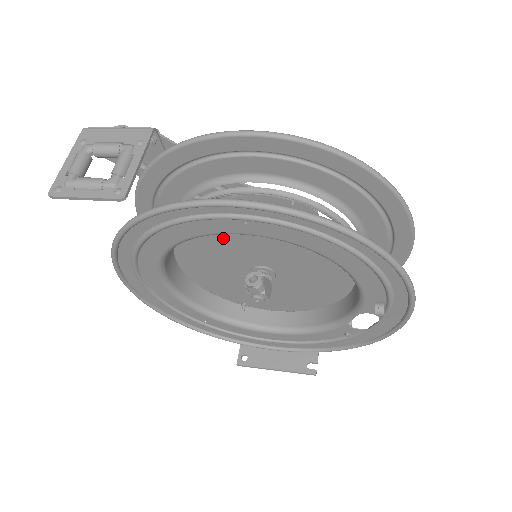
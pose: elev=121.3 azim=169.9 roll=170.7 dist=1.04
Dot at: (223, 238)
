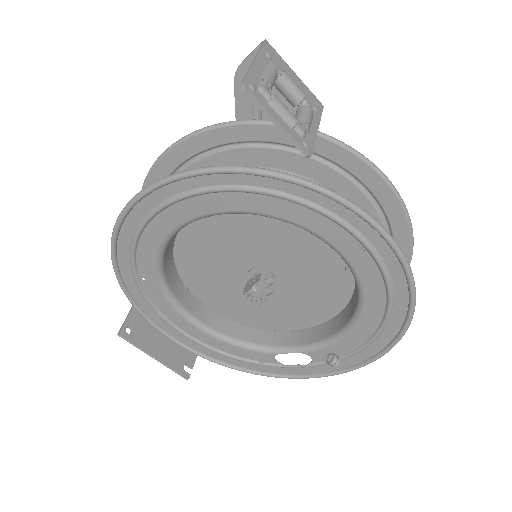
Dot at: (282, 233)
